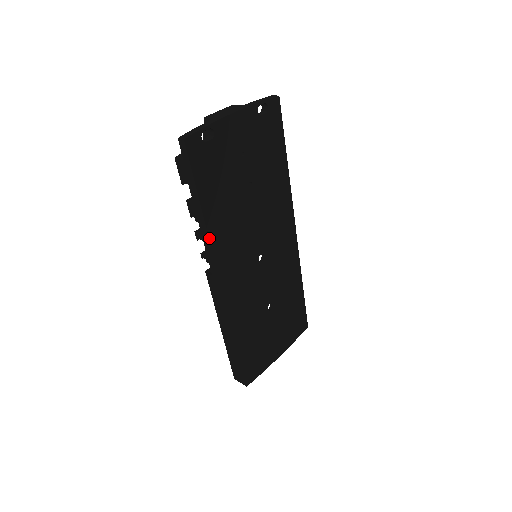
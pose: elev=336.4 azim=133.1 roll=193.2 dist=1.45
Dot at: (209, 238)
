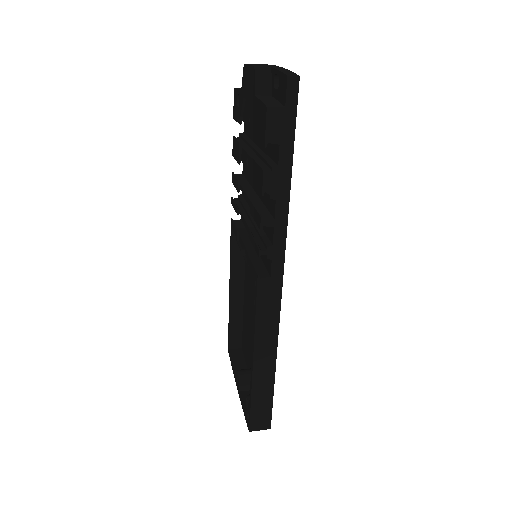
Dot at: (287, 218)
